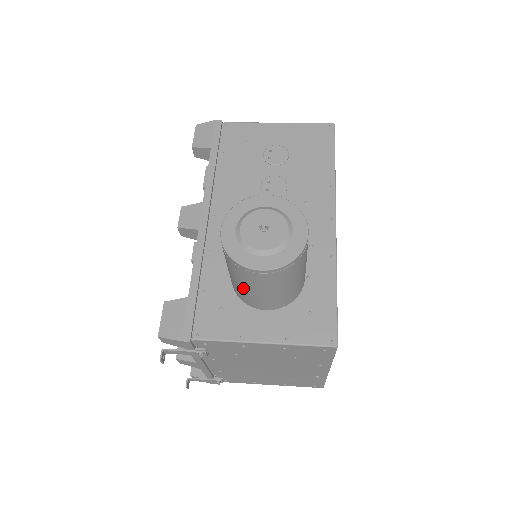
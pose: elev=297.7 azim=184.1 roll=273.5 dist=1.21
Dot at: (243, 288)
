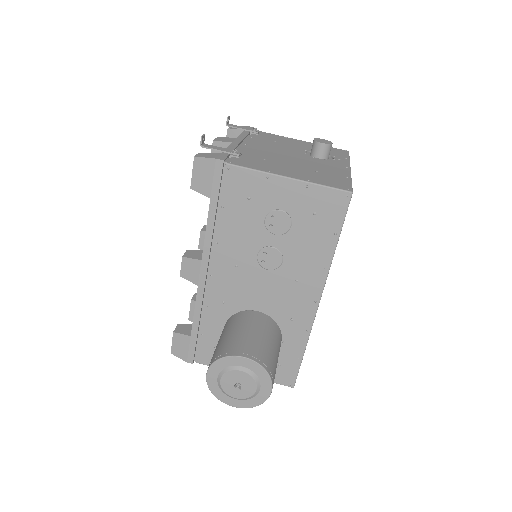
Dot at: occluded
